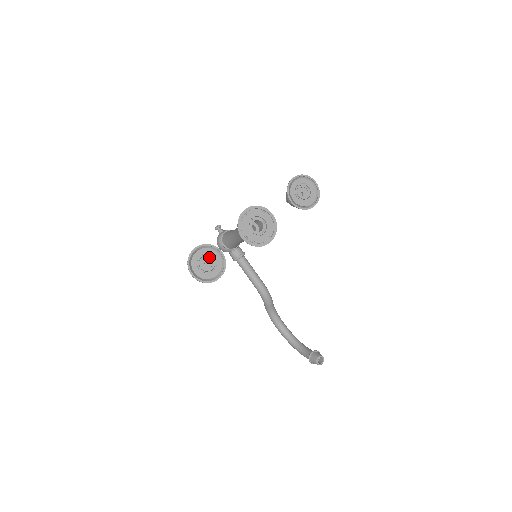
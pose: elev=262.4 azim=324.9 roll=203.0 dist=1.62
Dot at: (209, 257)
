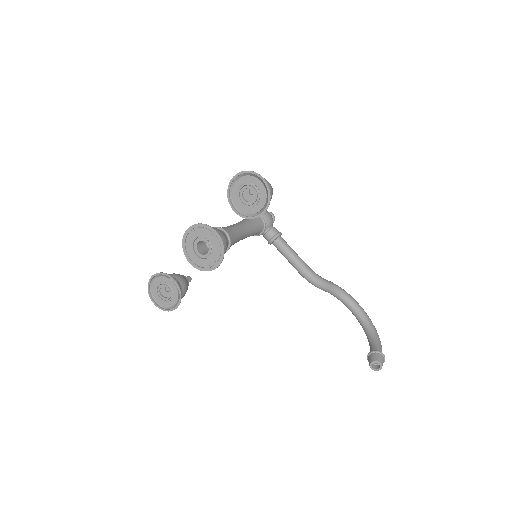
Dot at: (164, 286)
